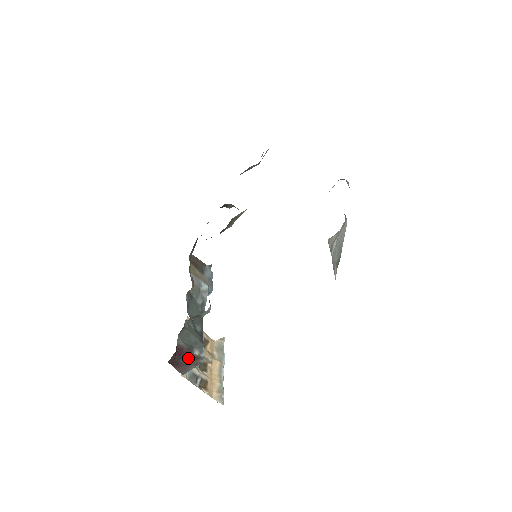
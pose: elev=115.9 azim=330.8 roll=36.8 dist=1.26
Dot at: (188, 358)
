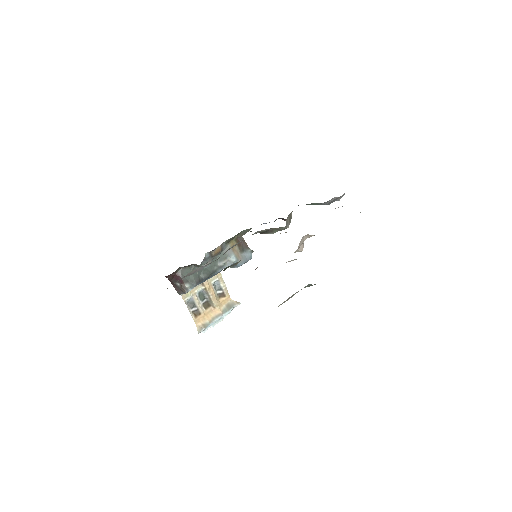
Dot at: (180, 285)
